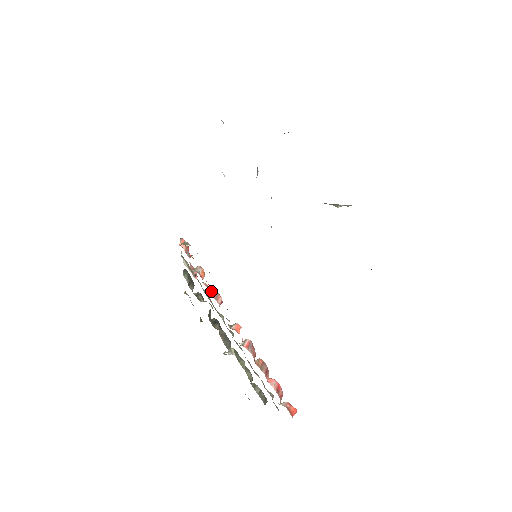
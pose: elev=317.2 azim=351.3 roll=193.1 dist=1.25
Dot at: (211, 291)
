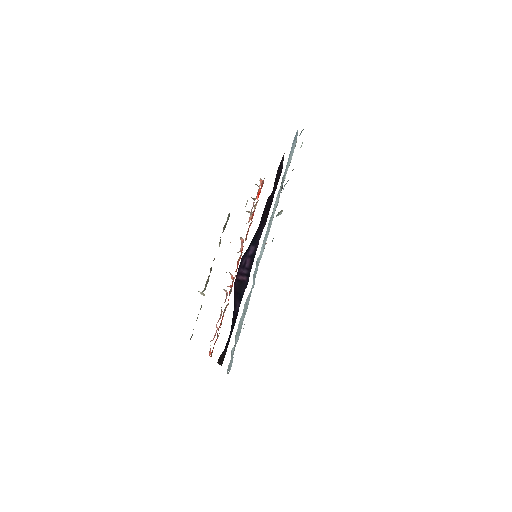
Dot at: (241, 238)
